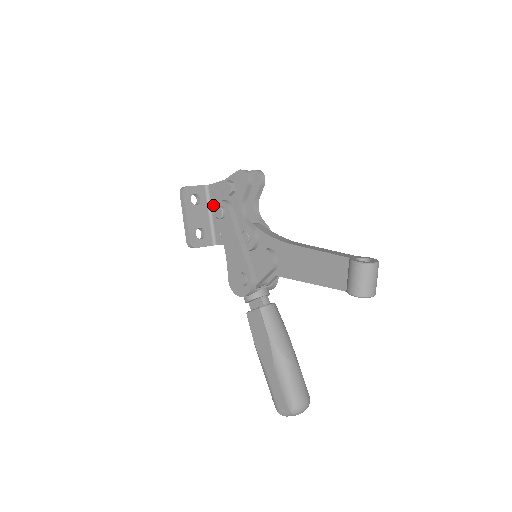
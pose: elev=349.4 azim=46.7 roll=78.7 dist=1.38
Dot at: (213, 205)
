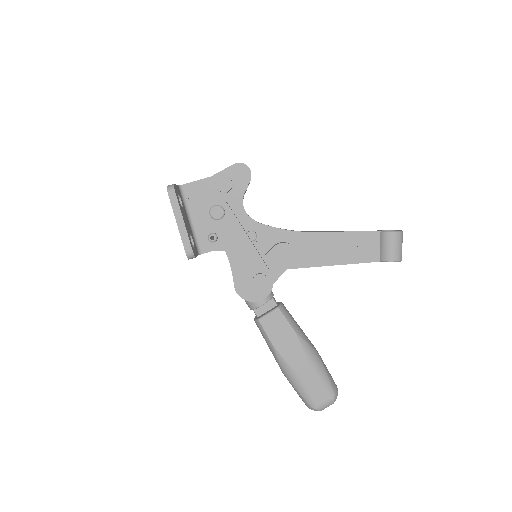
Dot at: (192, 208)
